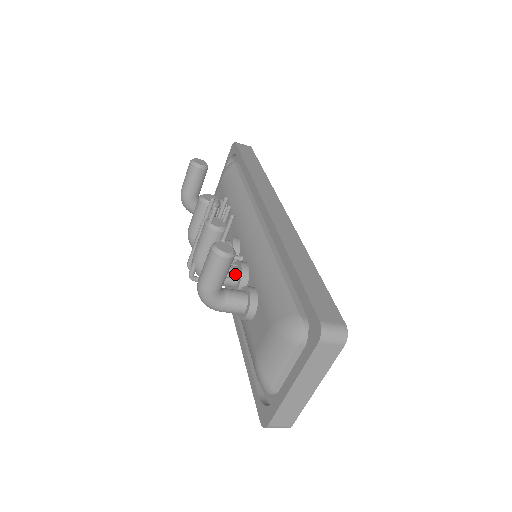
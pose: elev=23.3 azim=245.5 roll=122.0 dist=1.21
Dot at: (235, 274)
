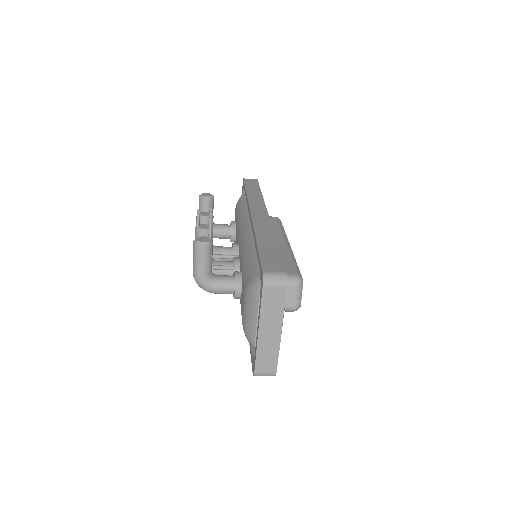
Dot at: (228, 266)
